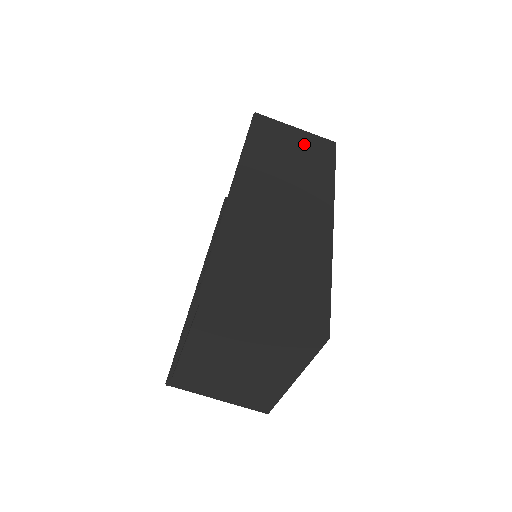
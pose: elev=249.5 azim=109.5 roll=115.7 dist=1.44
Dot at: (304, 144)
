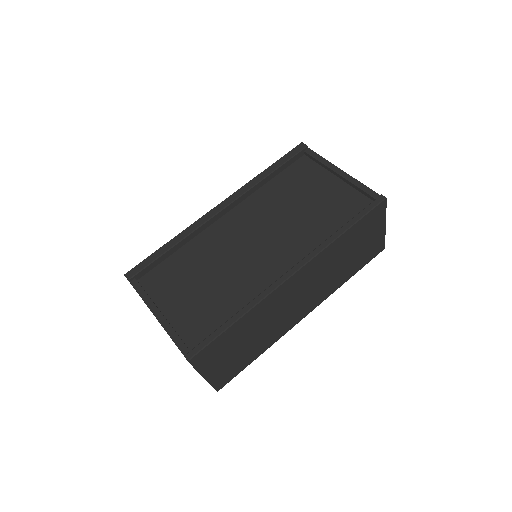
Dot at: (369, 245)
